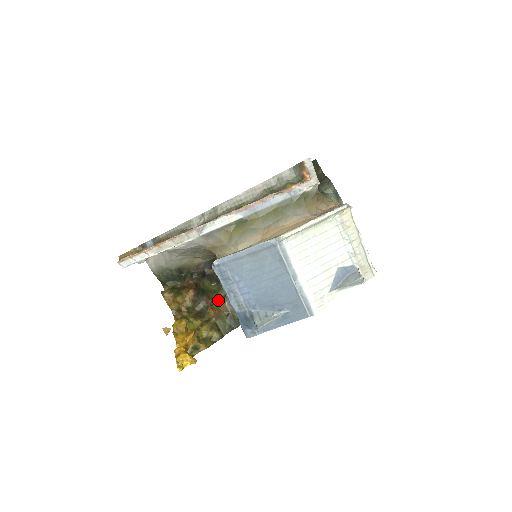
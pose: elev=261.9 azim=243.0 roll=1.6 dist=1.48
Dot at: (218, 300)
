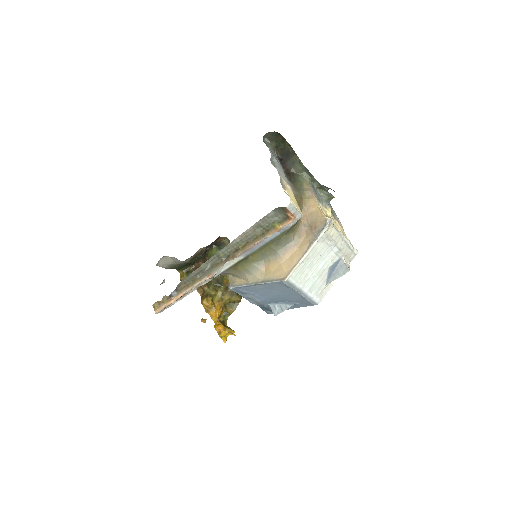
Dot at: occluded
